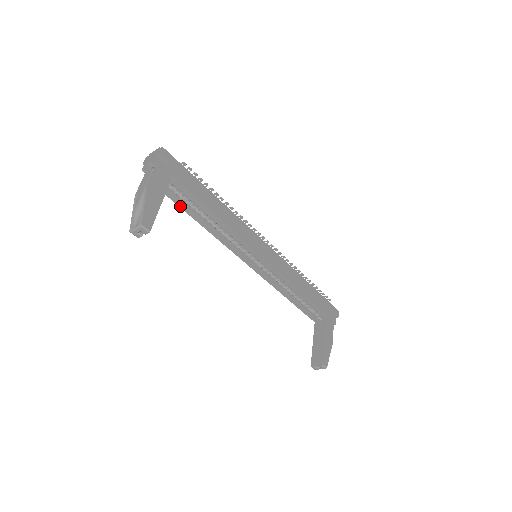
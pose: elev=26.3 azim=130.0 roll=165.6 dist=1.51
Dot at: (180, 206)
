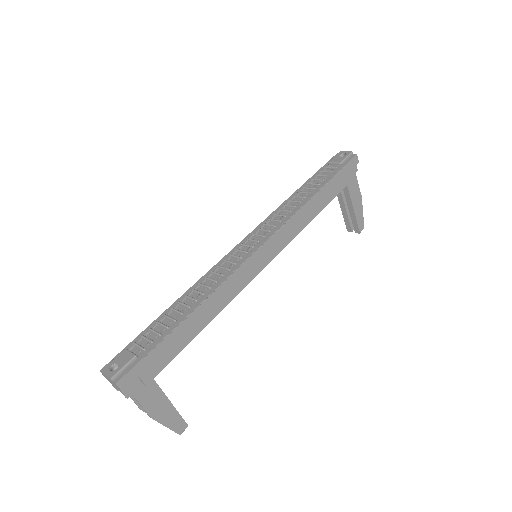
Dot at: occluded
